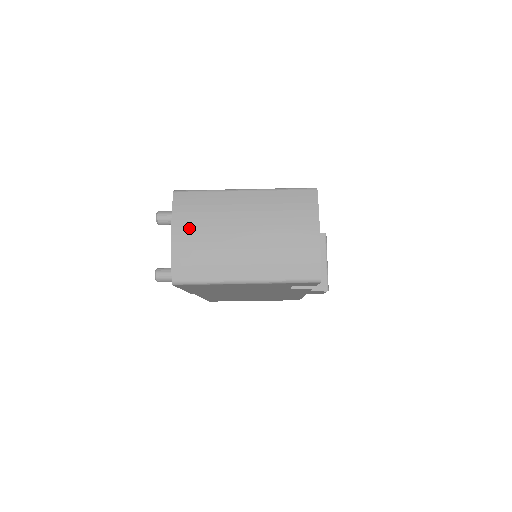
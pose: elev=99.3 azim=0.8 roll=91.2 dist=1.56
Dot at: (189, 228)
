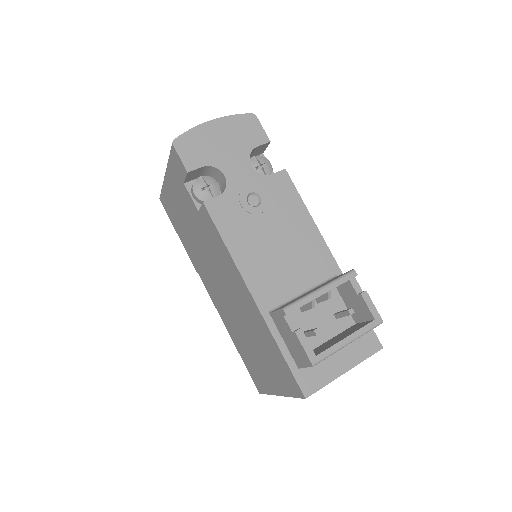
Dot at: occluded
